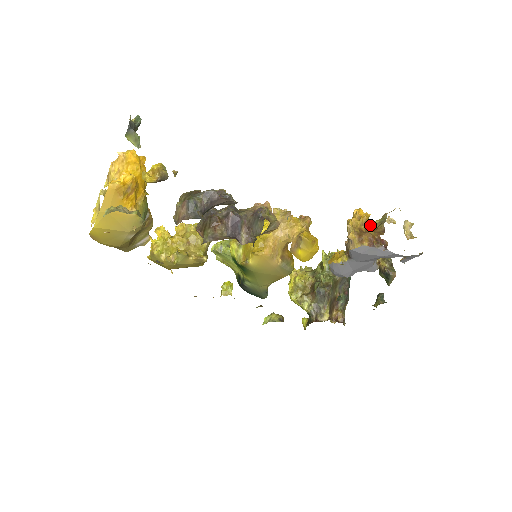
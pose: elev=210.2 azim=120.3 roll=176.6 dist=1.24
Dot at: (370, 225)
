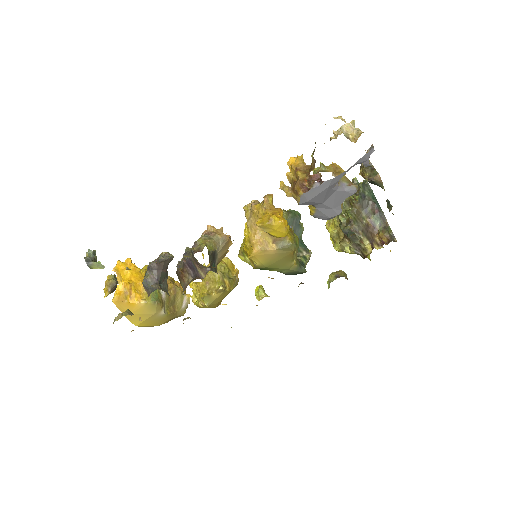
Dot at: (297, 171)
